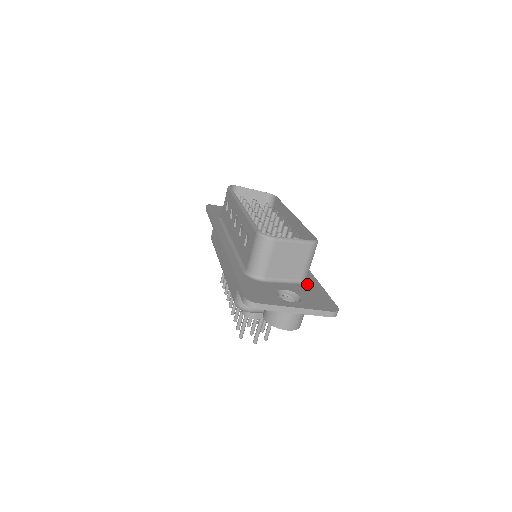
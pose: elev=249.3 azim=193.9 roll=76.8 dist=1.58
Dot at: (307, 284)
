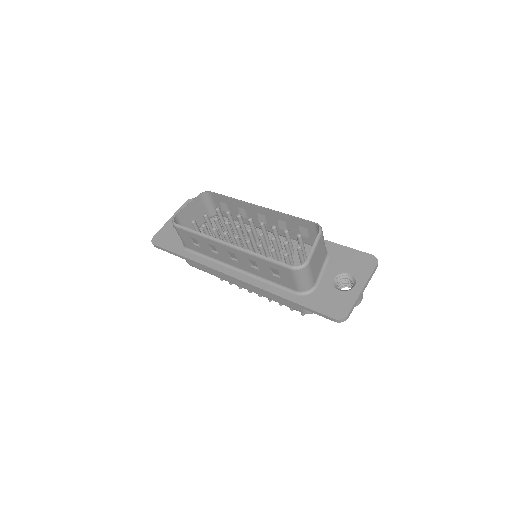
Dot at: (331, 254)
